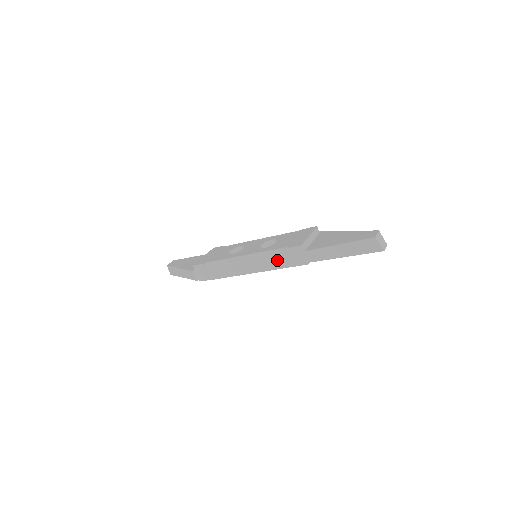
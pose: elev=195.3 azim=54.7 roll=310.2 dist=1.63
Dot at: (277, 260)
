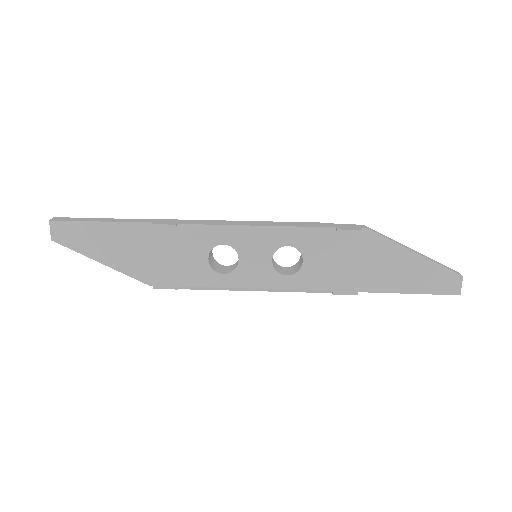
Dot at: occluded
